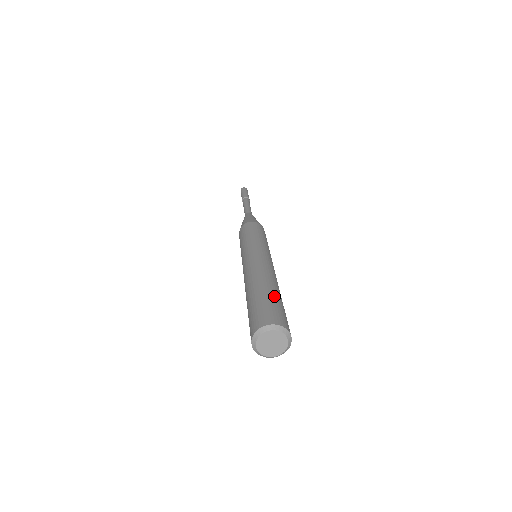
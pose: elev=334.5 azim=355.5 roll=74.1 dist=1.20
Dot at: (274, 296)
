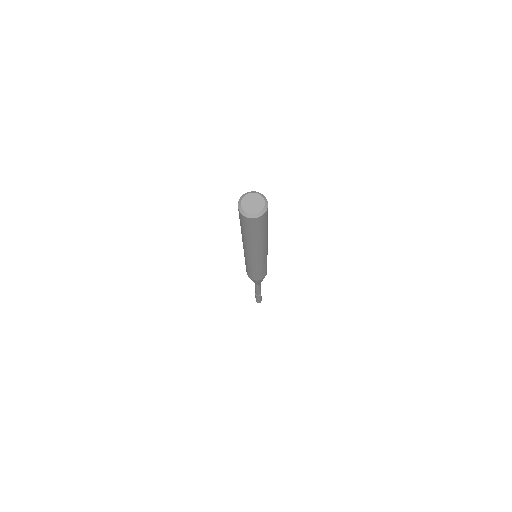
Dot at: occluded
